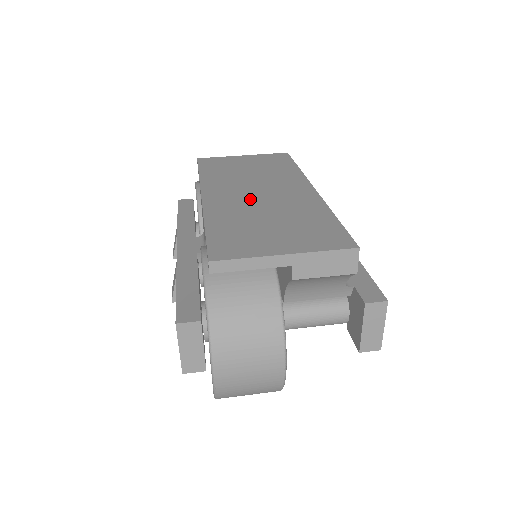
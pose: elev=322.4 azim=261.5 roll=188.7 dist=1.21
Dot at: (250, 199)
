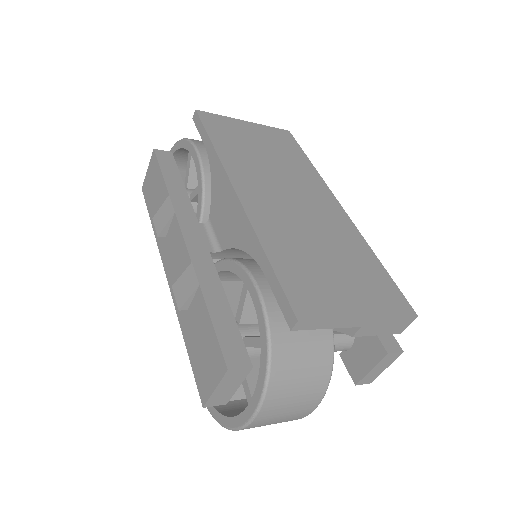
Dot at: (290, 211)
